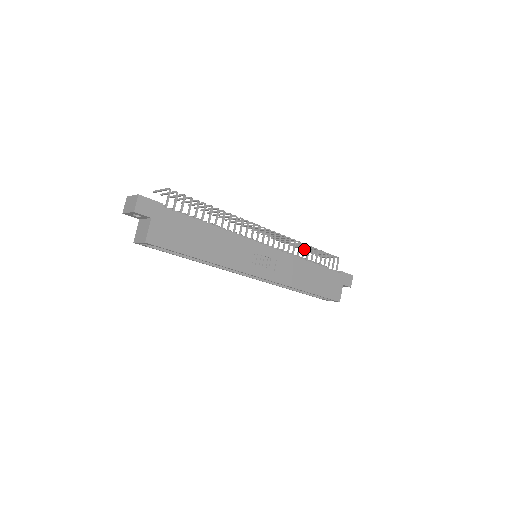
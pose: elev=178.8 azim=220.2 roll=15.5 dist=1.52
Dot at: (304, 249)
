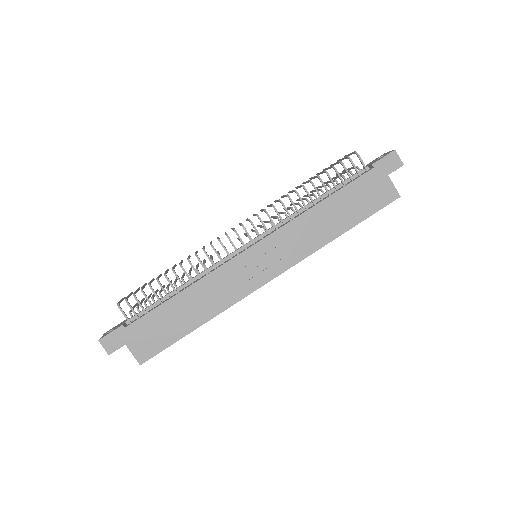
Dot at: (299, 197)
